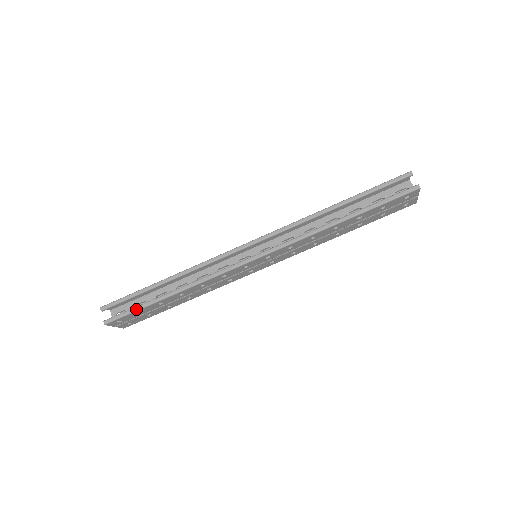
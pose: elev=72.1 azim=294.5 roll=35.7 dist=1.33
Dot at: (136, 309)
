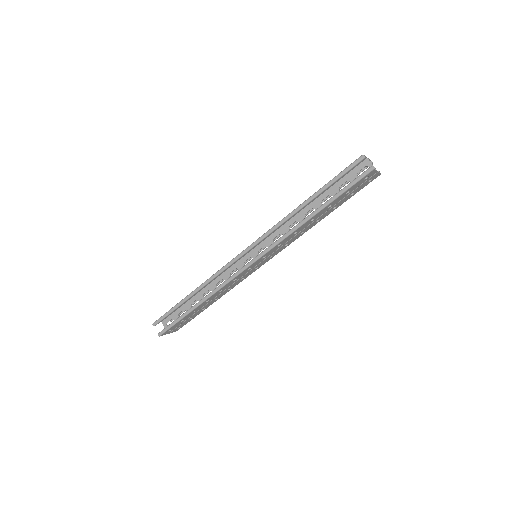
Dot at: (177, 321)
